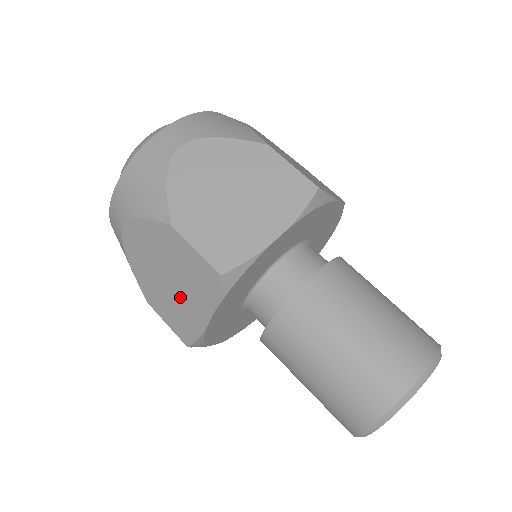
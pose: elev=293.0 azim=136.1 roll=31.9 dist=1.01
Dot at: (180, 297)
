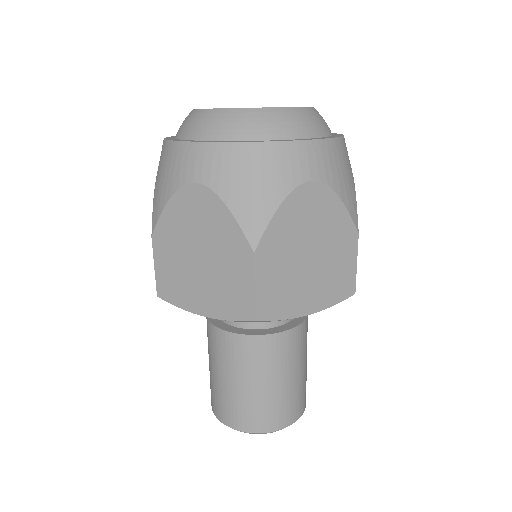
Dot at: occluded
